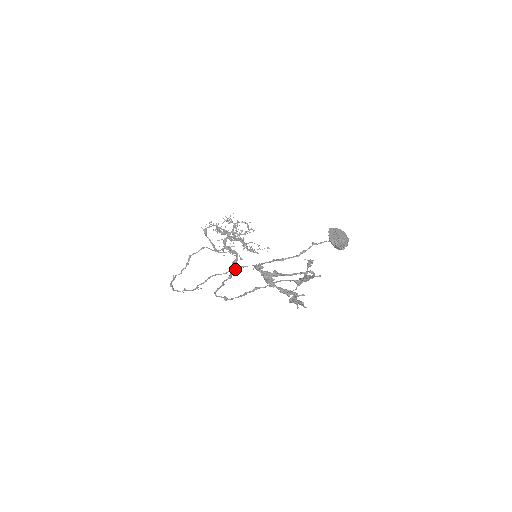
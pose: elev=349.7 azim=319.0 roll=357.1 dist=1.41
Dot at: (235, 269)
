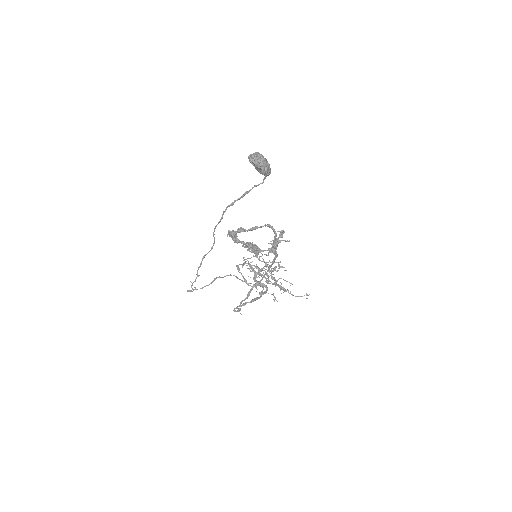
Dot at: (214, 239)
